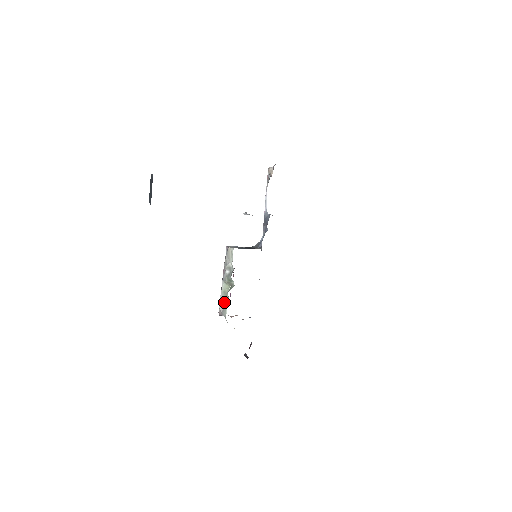
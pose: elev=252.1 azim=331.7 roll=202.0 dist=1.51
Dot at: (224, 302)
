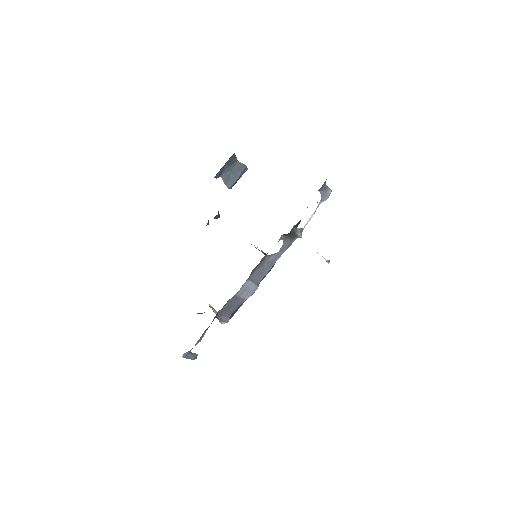
Dot at: occluded
